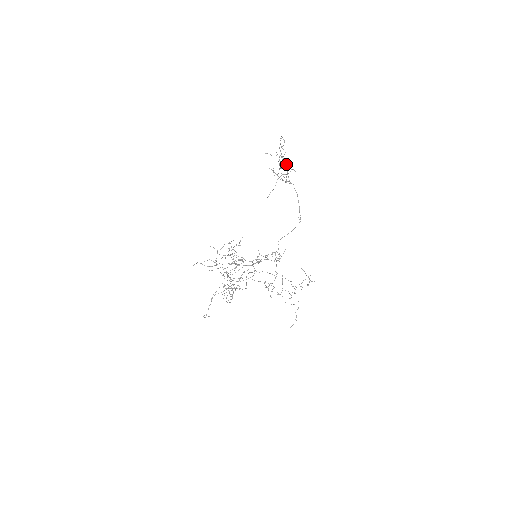
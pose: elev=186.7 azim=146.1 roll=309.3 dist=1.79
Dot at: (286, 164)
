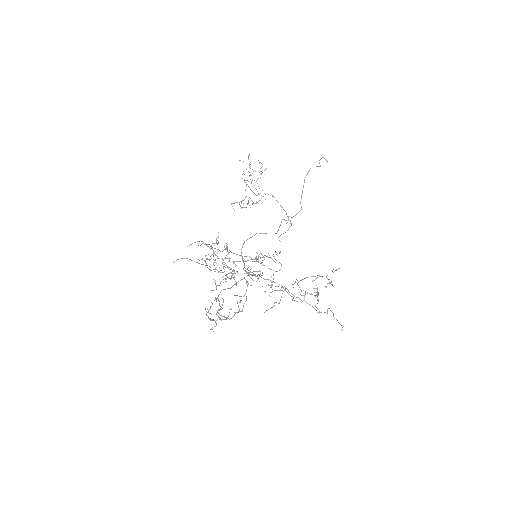
Dot at: occluded
